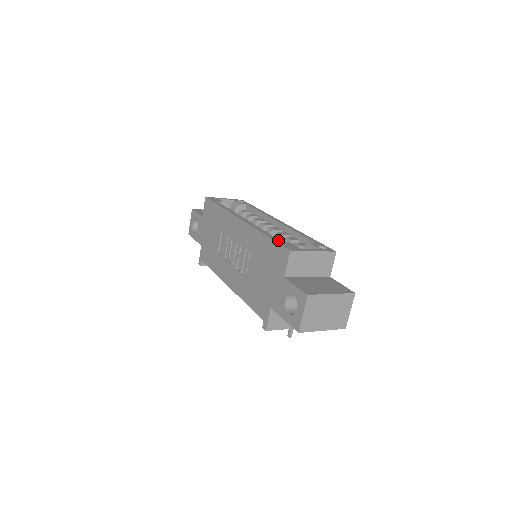
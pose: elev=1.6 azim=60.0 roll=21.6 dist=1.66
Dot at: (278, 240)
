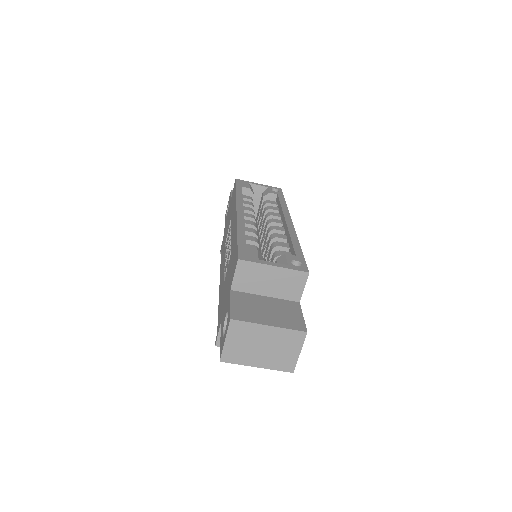
Dot at: (243, 243)
